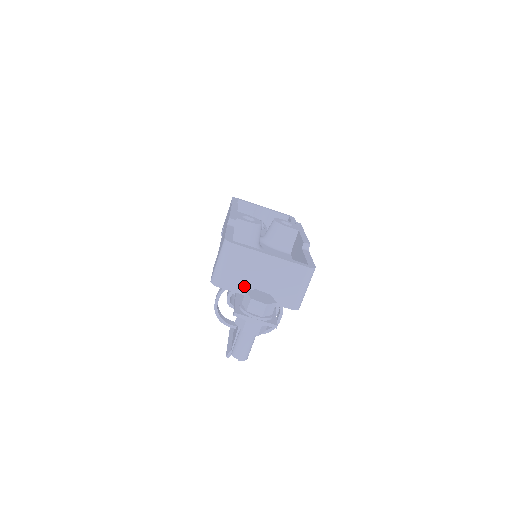
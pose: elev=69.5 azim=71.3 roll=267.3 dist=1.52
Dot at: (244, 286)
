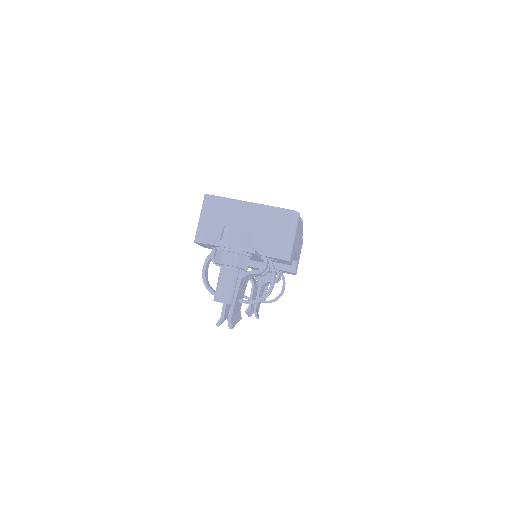
Dot at: occluded
